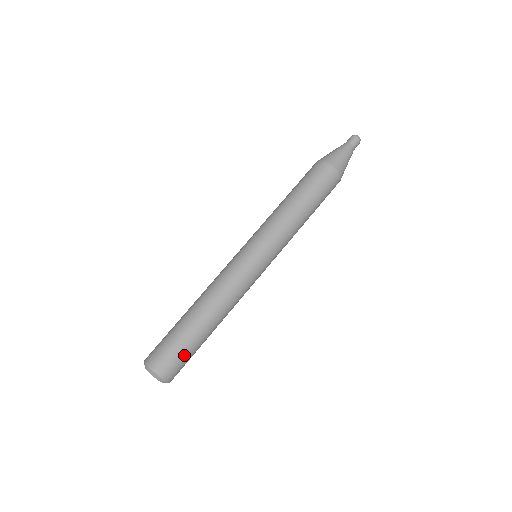
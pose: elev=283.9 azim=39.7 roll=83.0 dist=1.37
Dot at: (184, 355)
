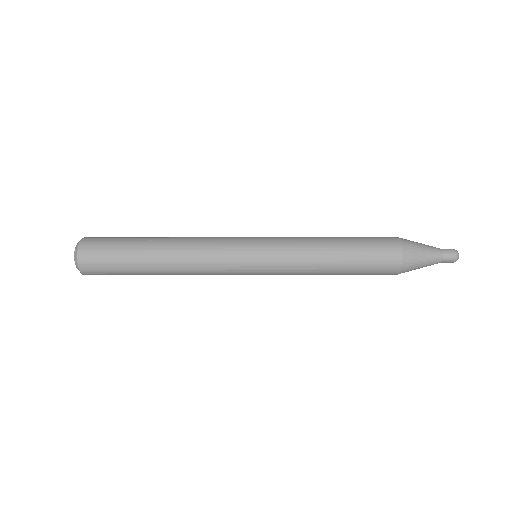
Dot at: (113, 268)
